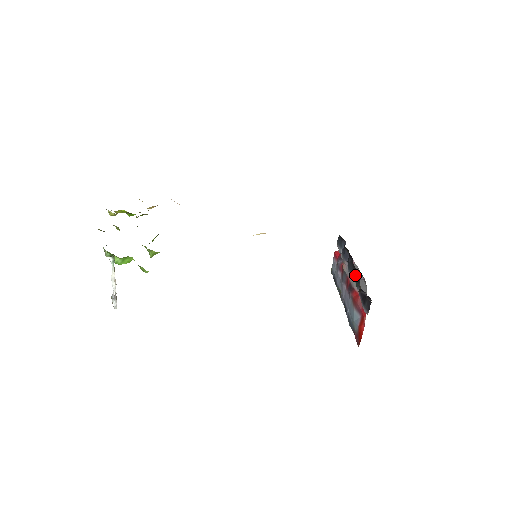
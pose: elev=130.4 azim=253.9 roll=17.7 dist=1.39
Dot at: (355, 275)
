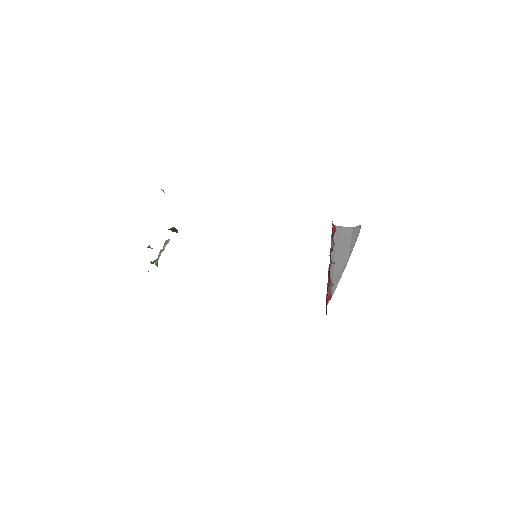
Dot at: occluded
